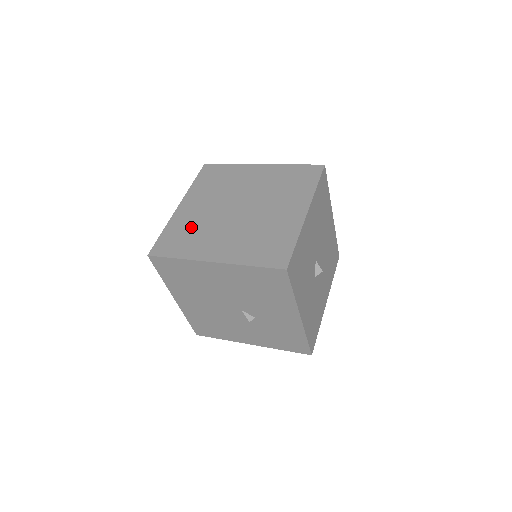
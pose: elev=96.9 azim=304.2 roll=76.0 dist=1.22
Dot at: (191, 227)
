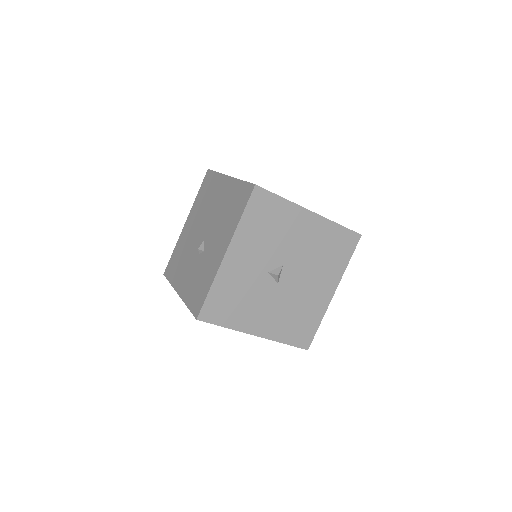
Dot at: occluded
